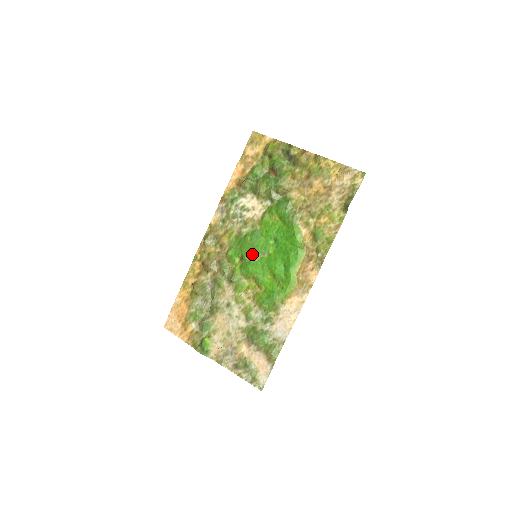
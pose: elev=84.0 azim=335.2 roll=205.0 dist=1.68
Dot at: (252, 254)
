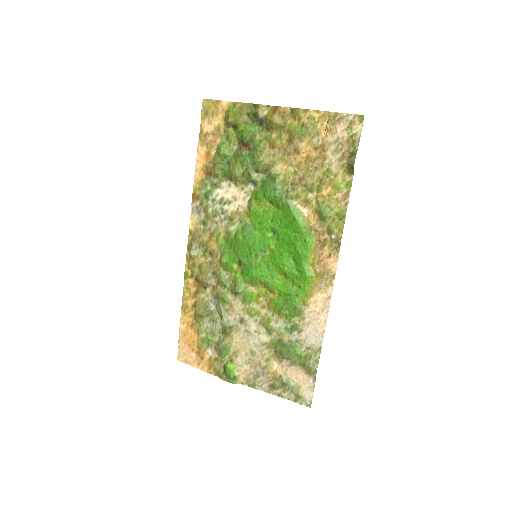
Dot at: (250, 255)
